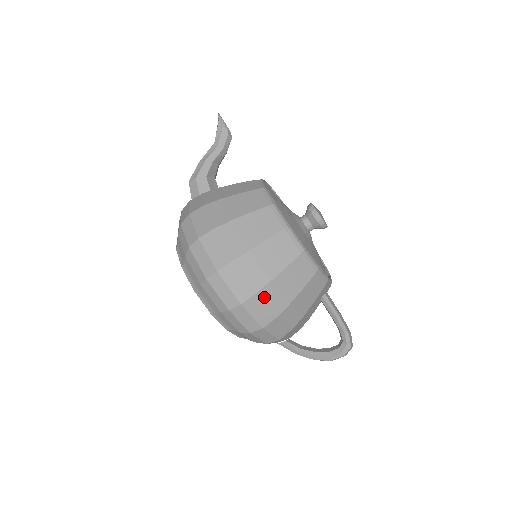
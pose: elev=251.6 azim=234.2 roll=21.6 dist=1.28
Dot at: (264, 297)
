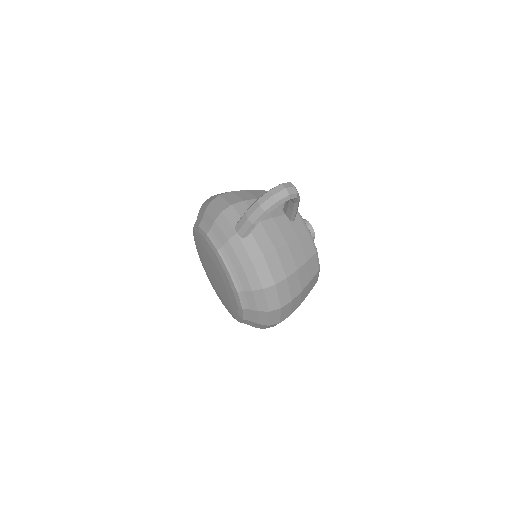
Dot at: occluded
